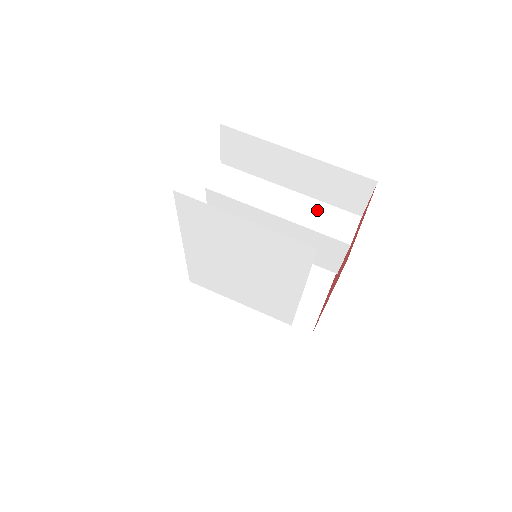
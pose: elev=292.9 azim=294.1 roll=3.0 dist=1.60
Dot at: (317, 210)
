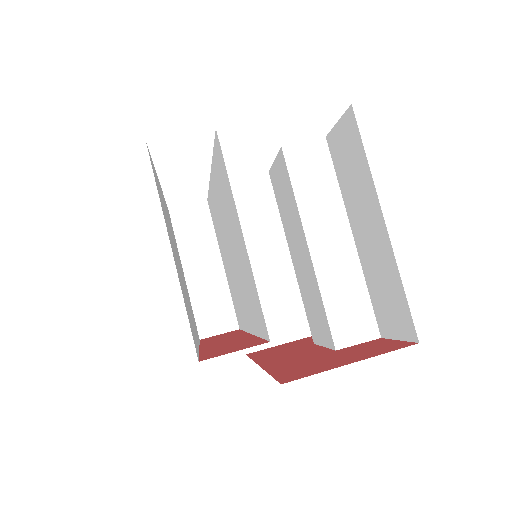
Dot at: (350, 284)
